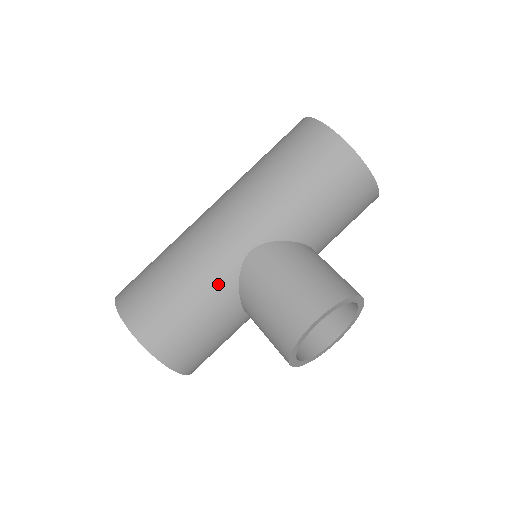
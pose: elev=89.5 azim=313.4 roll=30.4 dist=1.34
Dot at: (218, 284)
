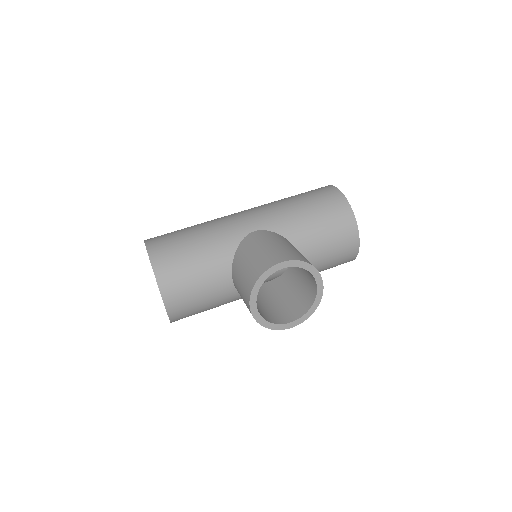
Dot at: (223, 242)
